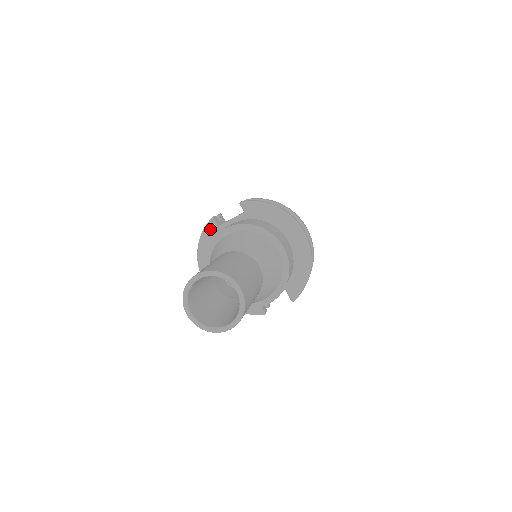
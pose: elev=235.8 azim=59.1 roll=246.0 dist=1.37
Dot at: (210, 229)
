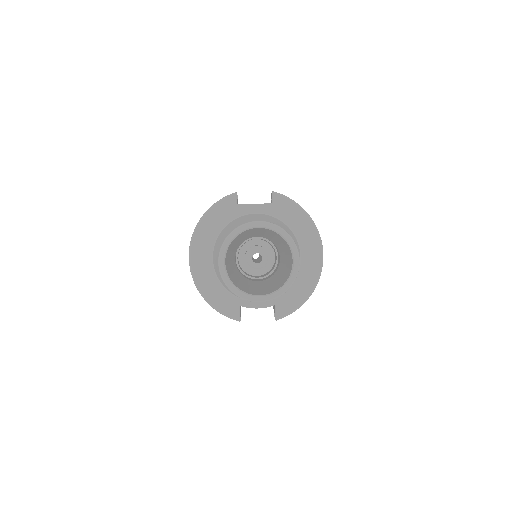
Dot at: (227, 203)
